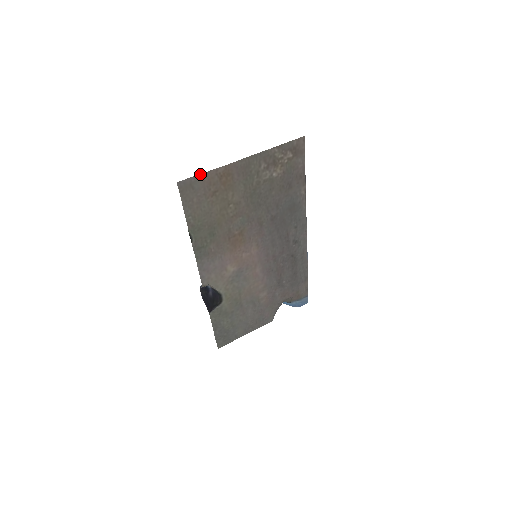
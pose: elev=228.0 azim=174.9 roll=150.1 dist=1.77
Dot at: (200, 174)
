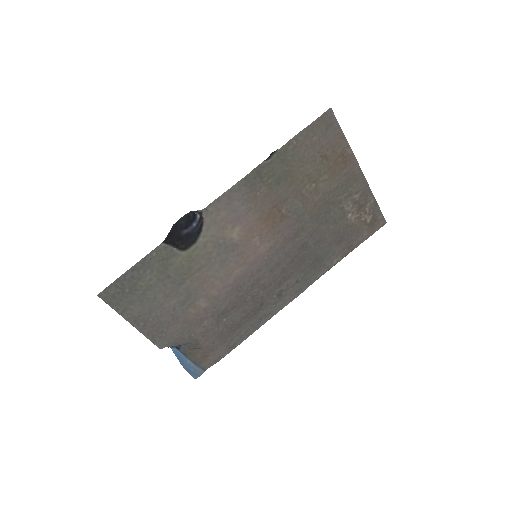
Dot at: occluded
